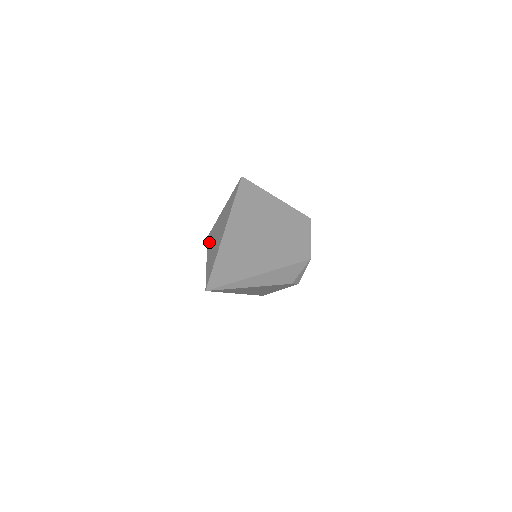
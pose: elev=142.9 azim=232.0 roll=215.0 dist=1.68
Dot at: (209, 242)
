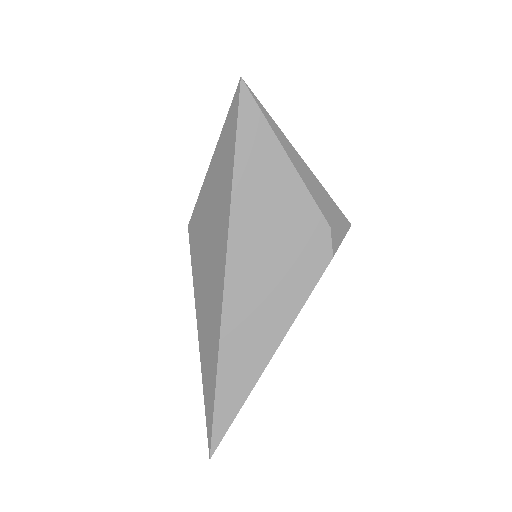
Dot at: occluded
